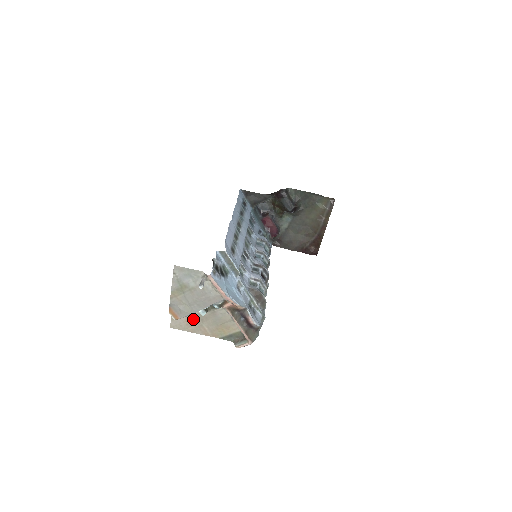
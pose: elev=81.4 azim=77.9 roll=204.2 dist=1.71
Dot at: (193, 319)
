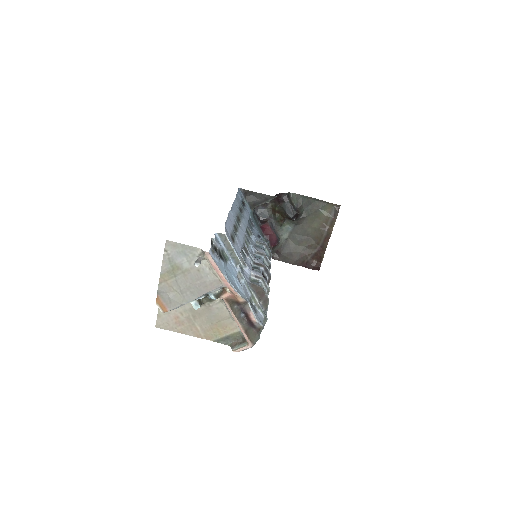
Dot at: (184, 316)
